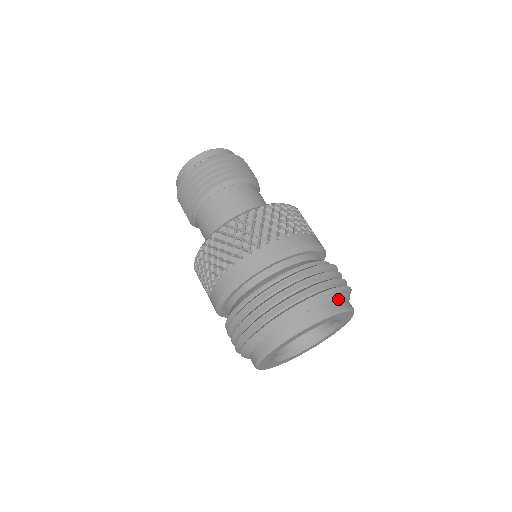
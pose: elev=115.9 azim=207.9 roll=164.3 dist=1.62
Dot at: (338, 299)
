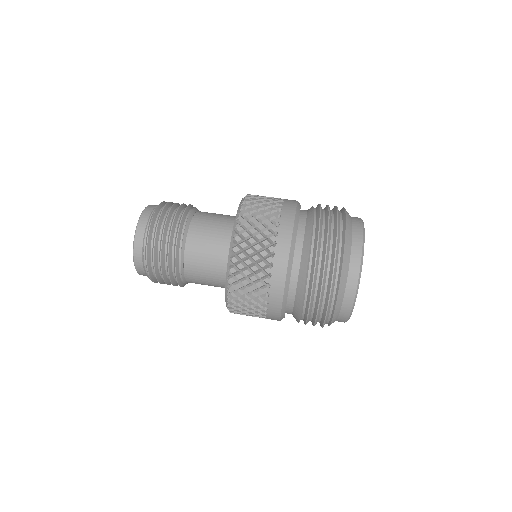
Dot at: occluded
